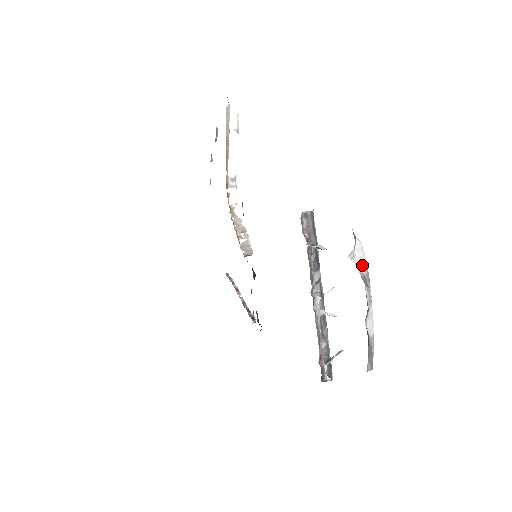
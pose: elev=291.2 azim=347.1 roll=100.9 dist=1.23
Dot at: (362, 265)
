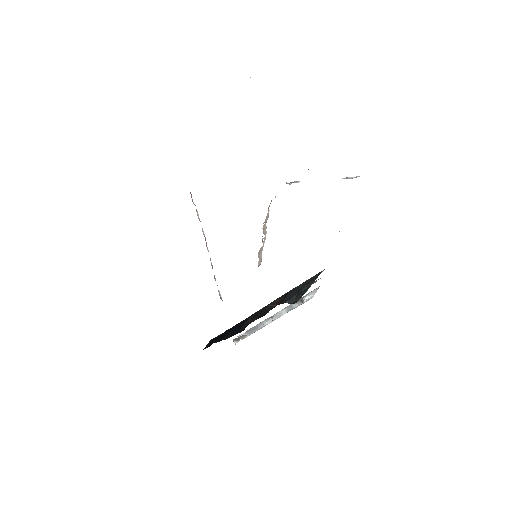
Dot at: (299, 305)
